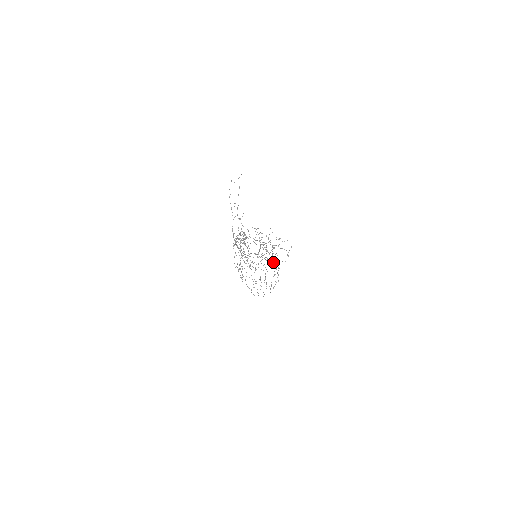
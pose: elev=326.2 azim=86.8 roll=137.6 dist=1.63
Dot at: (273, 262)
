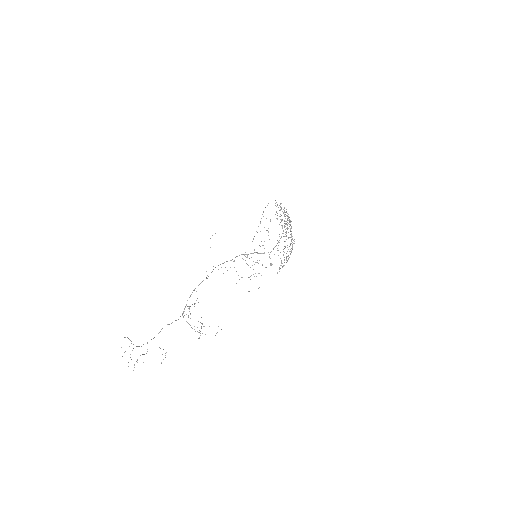
Dot at: (261, 275)
